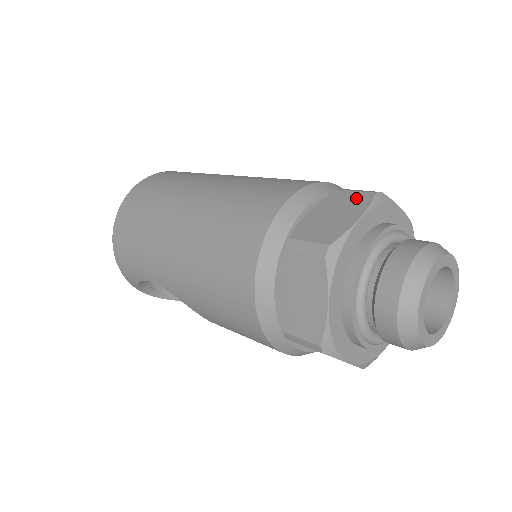
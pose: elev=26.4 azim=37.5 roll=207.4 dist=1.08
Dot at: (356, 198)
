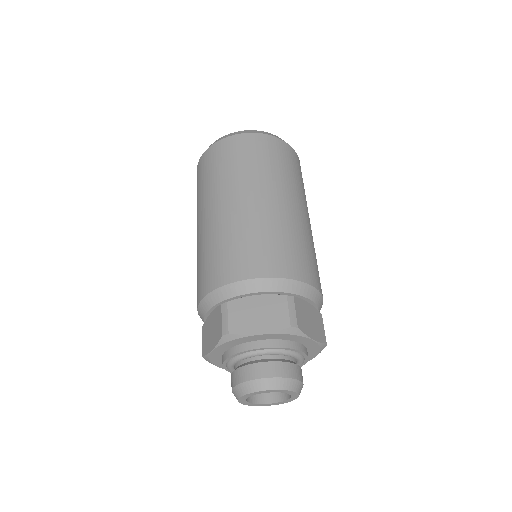
Dot at: (280, 317)
